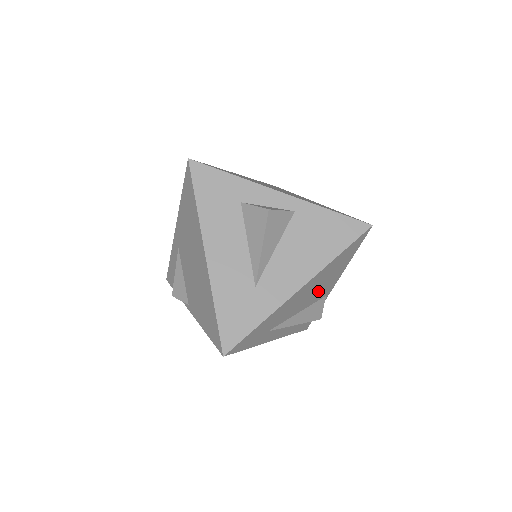
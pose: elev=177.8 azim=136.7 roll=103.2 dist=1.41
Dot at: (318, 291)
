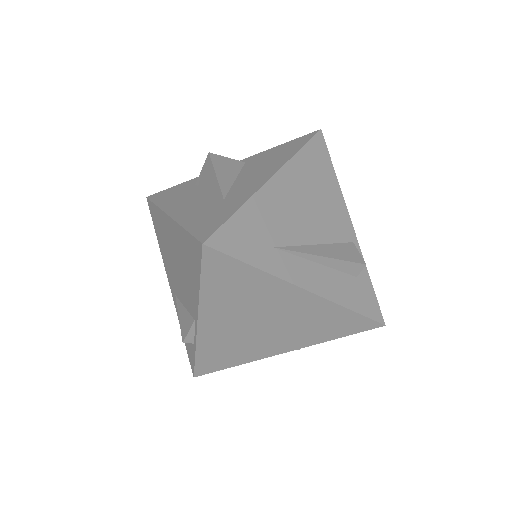
Dot at: (322, 215)
